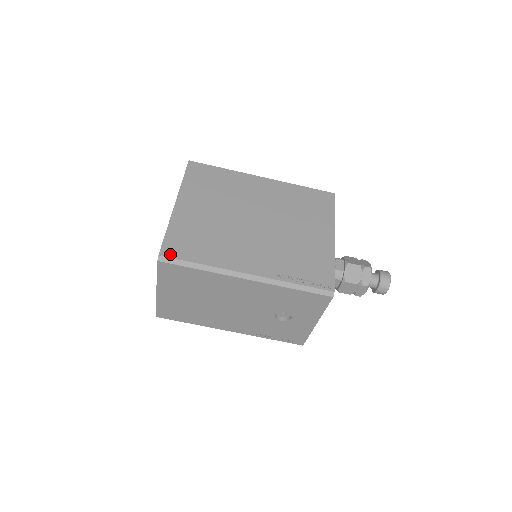
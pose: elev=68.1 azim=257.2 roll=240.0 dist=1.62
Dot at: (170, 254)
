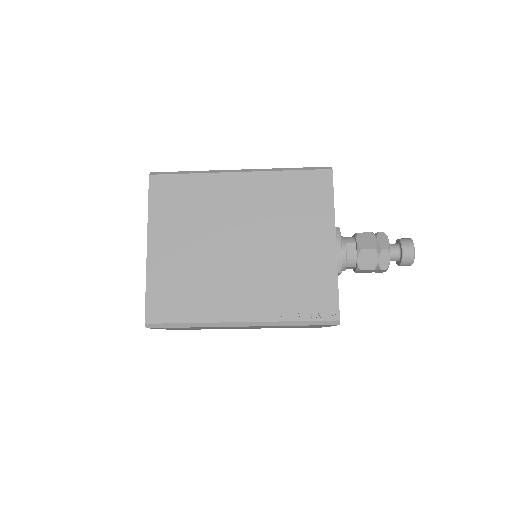
Dot at: (156, 319)
